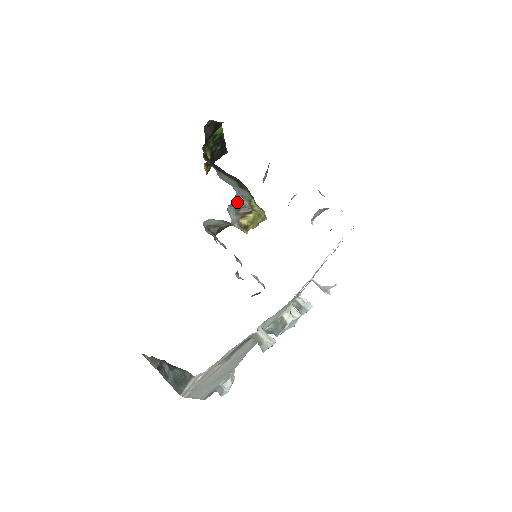
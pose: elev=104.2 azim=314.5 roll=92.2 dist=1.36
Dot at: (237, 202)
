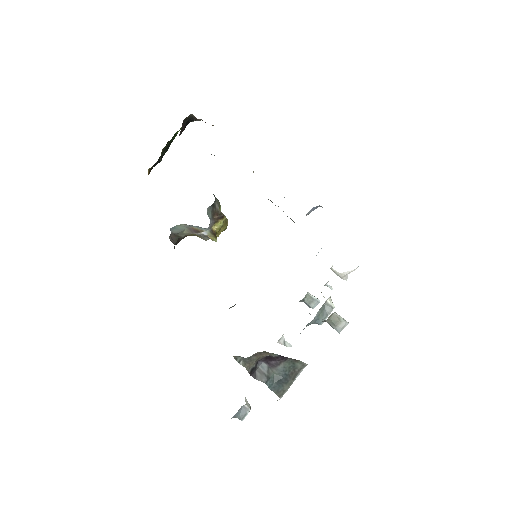
Dot at: (213, 205)
